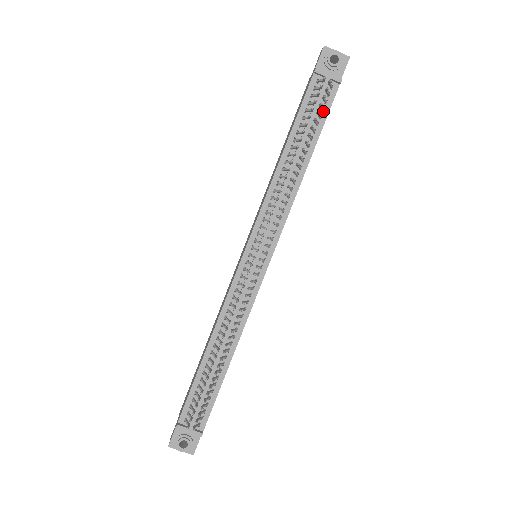
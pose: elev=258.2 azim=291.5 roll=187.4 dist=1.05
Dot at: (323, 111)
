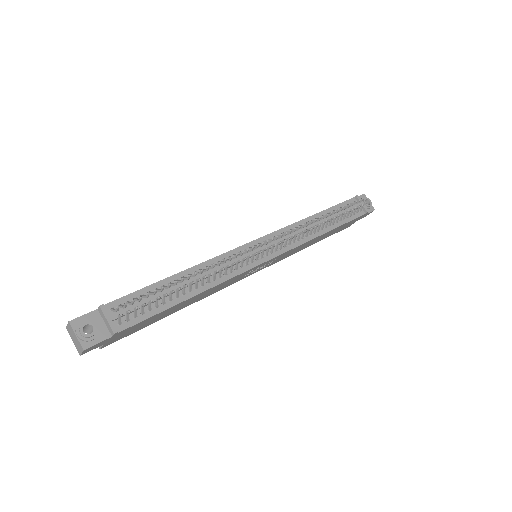
Dot at: (350, 216)
